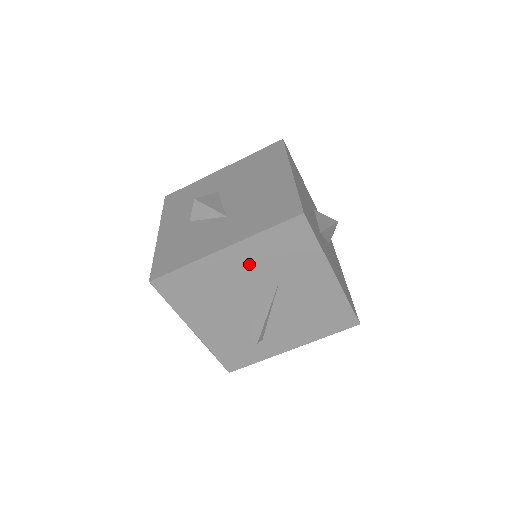
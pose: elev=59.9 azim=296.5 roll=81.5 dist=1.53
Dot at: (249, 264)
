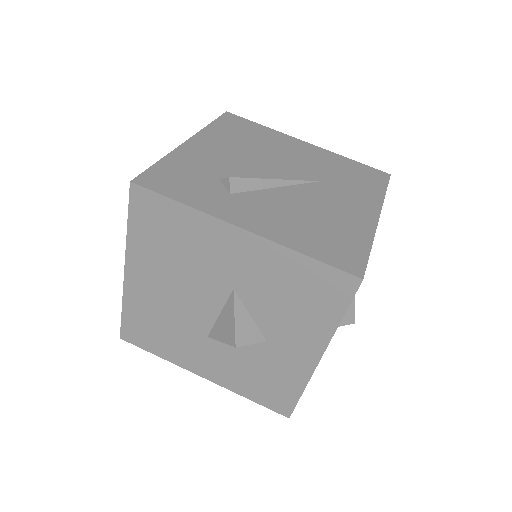
Dot at: (312, 159)
